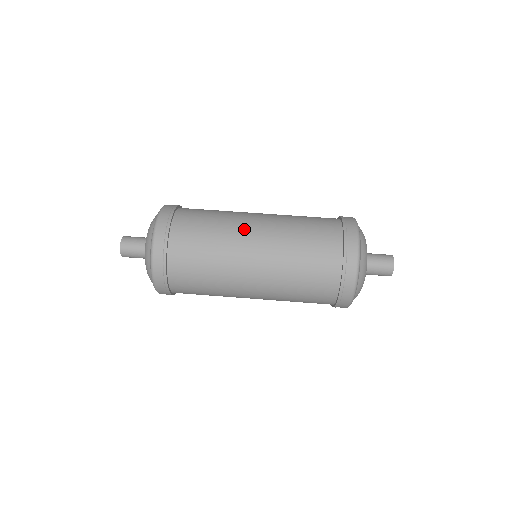
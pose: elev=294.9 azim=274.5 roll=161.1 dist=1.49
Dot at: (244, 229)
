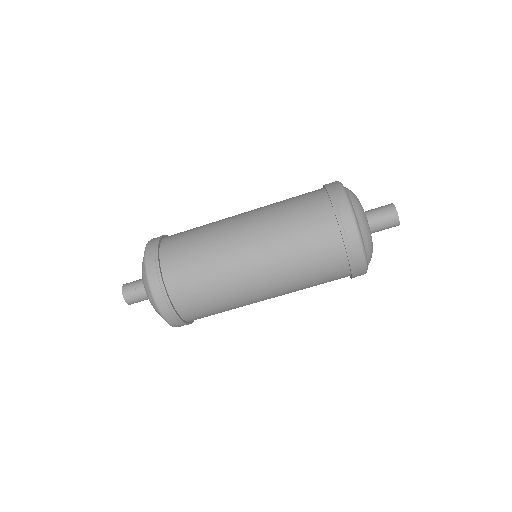
Dot at: (250, 295)
